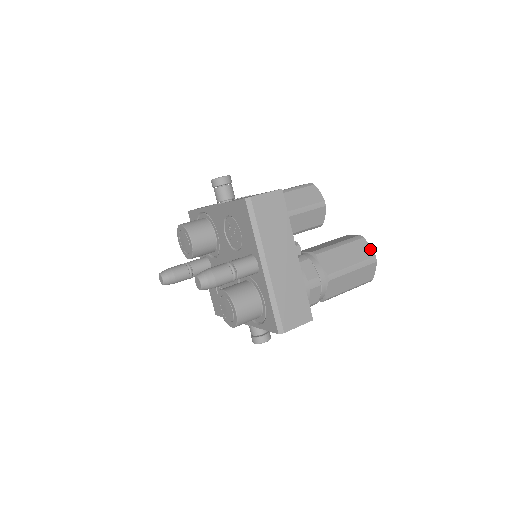
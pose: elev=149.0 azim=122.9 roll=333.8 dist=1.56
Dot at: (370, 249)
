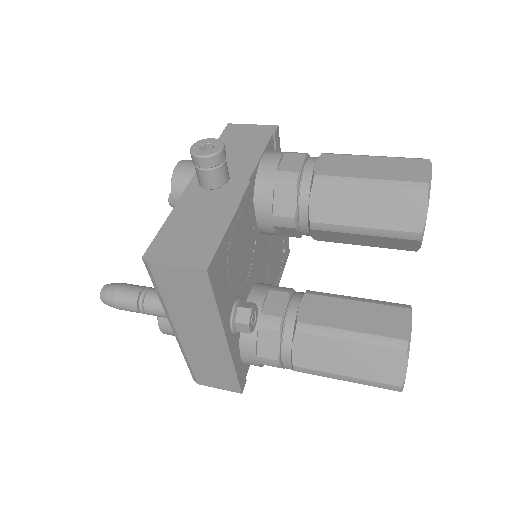
Dot at: (401, 372)
